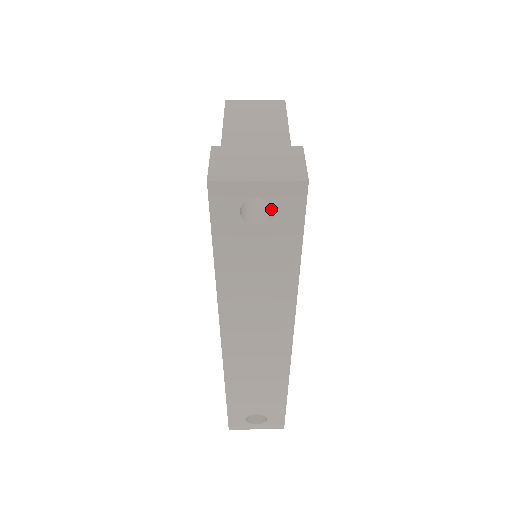
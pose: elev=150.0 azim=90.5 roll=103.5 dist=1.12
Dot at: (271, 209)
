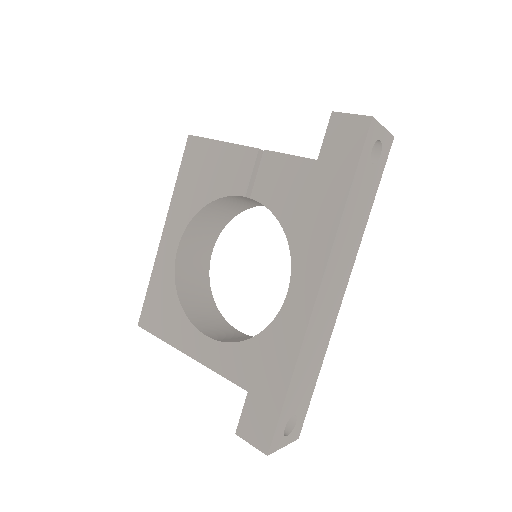
Dot at: occluded
